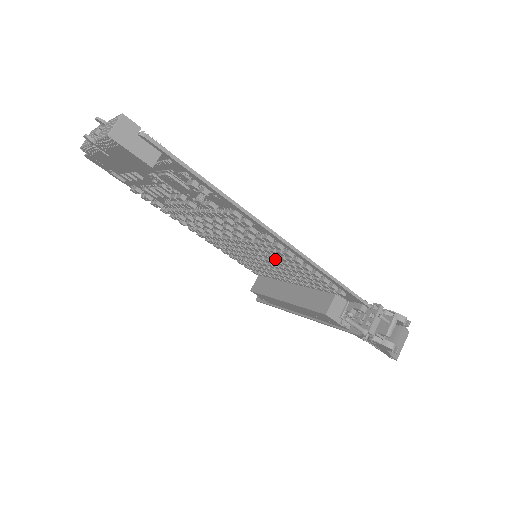
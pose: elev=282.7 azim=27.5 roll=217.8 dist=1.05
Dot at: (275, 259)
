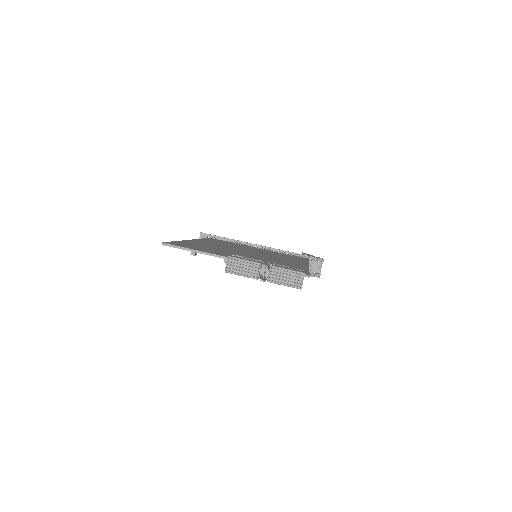
Dot at: occluded
